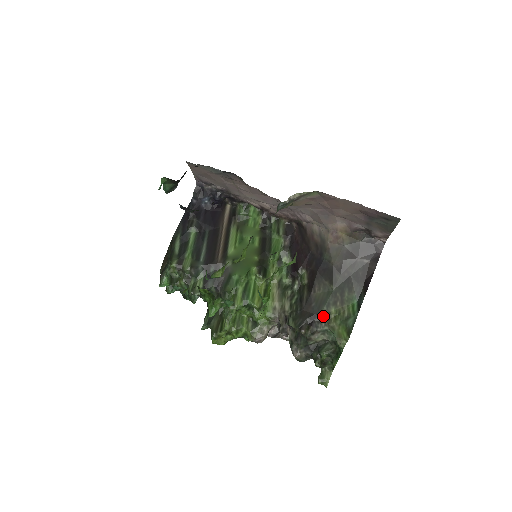
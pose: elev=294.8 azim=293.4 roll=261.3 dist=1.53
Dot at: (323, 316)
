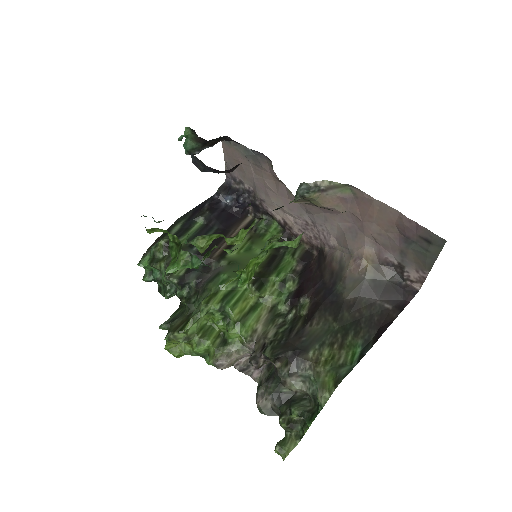
Dot at: (311, 355)
